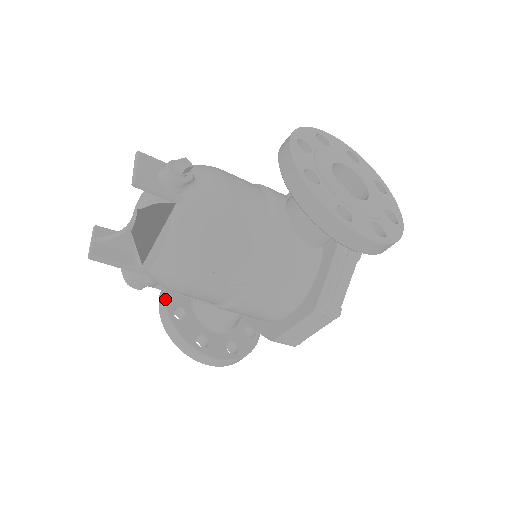
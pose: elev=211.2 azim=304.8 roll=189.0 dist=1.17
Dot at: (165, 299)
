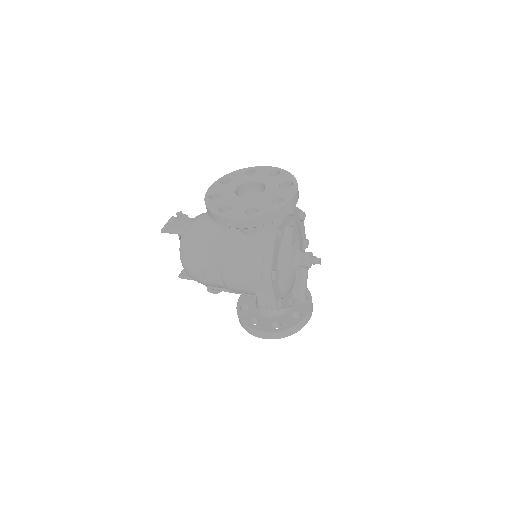
Dot at: (238, 300)
